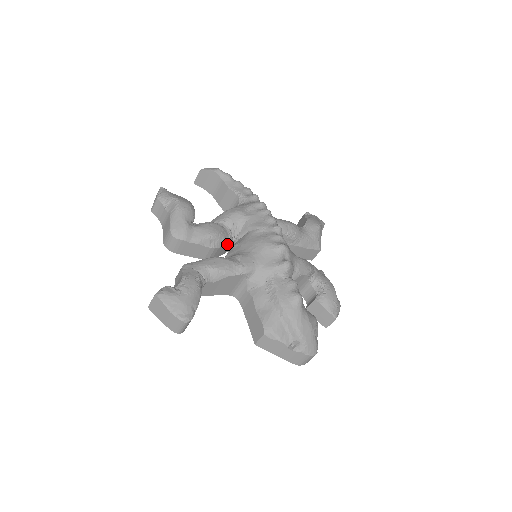
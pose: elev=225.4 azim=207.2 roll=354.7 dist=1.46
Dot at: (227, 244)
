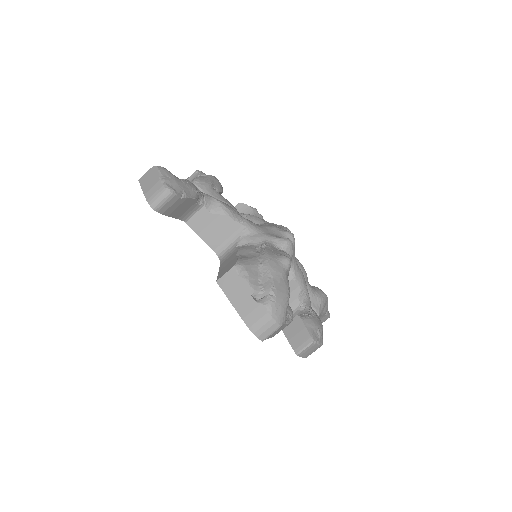
Dot at: occluded
